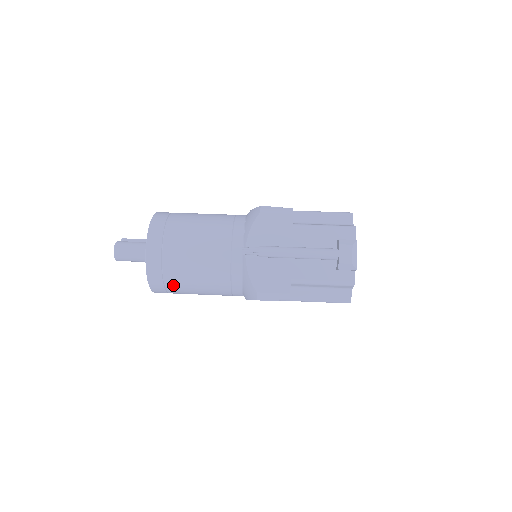
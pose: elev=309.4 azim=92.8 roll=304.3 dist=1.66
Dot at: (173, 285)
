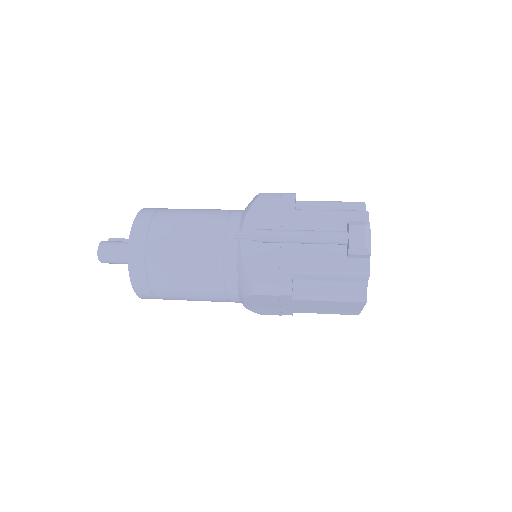
Dot at: (158, 282)
